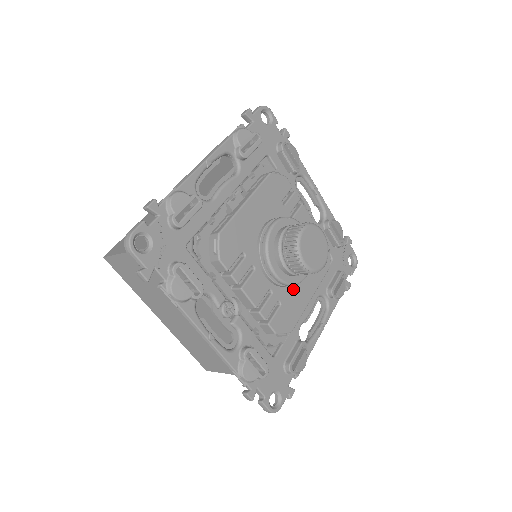
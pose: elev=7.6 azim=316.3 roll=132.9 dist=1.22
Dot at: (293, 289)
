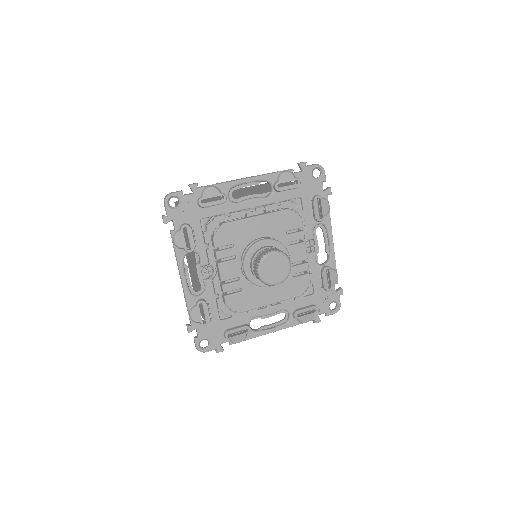
Dot at: (259, 289)
